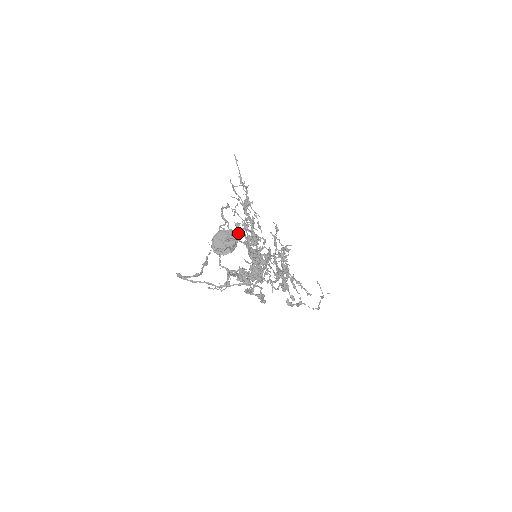
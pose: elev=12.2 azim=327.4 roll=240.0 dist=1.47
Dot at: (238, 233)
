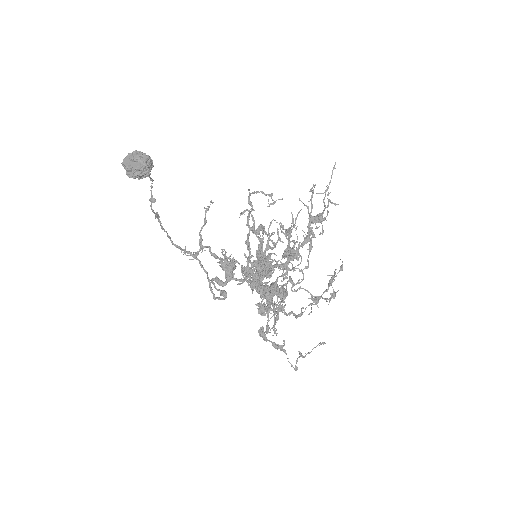
Dot at: (272, 232)
